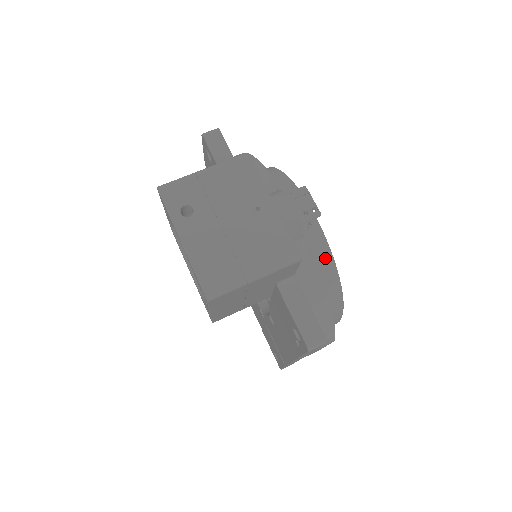
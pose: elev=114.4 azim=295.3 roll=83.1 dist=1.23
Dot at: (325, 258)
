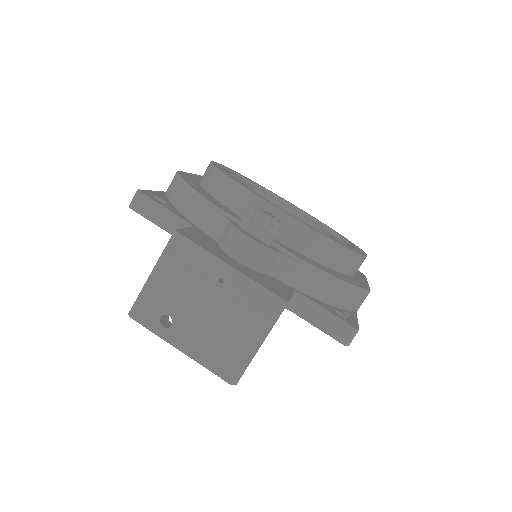
Dot at: (314, 241)
